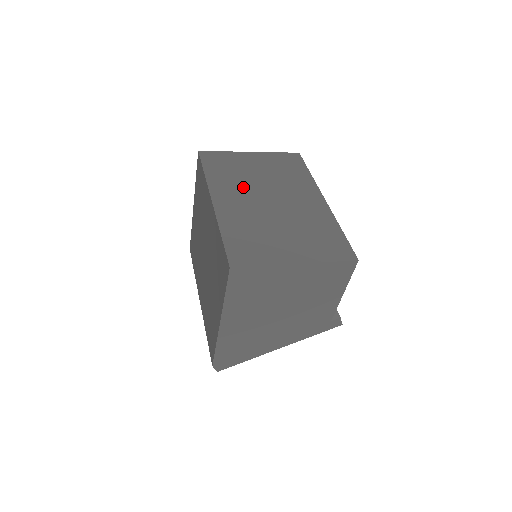
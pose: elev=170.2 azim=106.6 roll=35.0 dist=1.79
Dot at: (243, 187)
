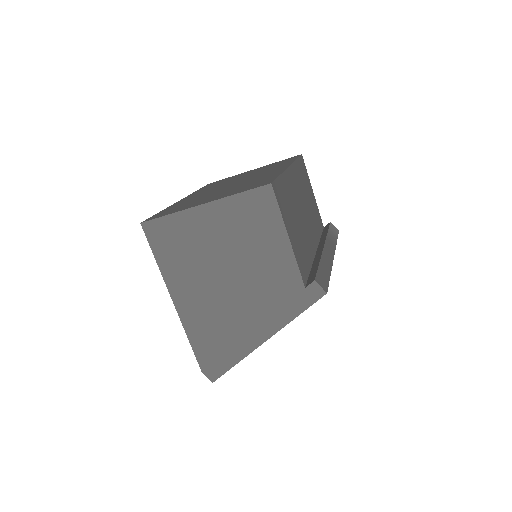
Dot at: occluded
